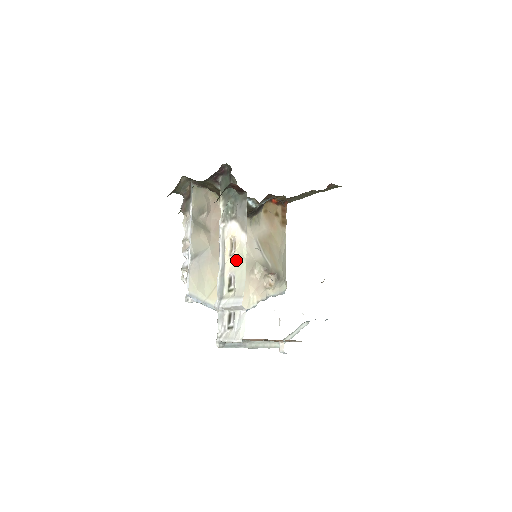
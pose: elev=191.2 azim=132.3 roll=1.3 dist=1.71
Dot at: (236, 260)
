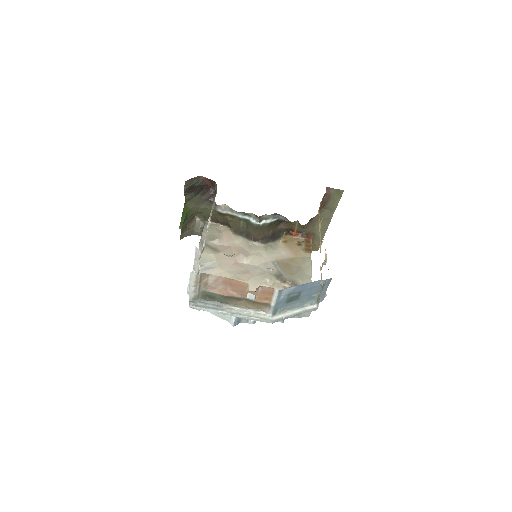
Dot at: occluded
